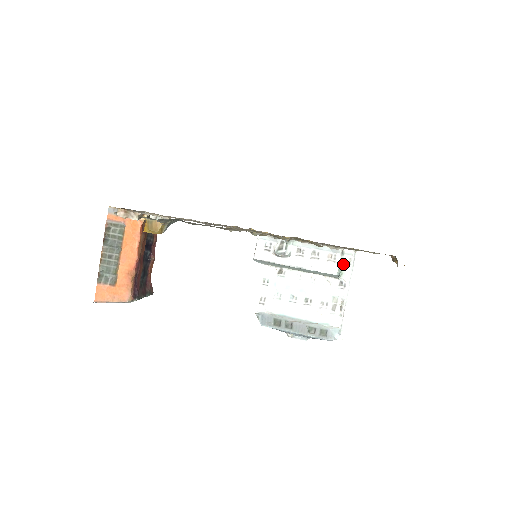
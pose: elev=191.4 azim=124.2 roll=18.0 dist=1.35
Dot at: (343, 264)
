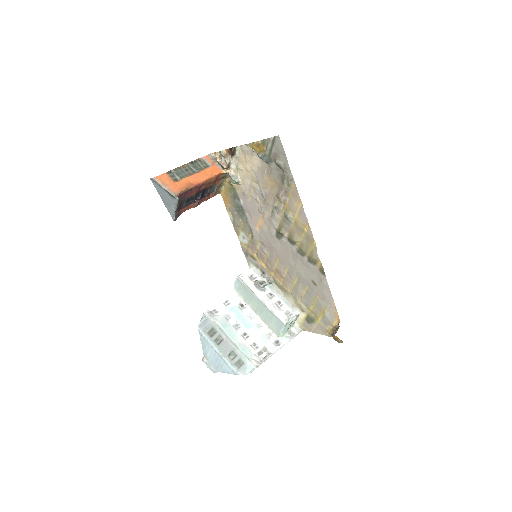
Dot at: (288, 331)
